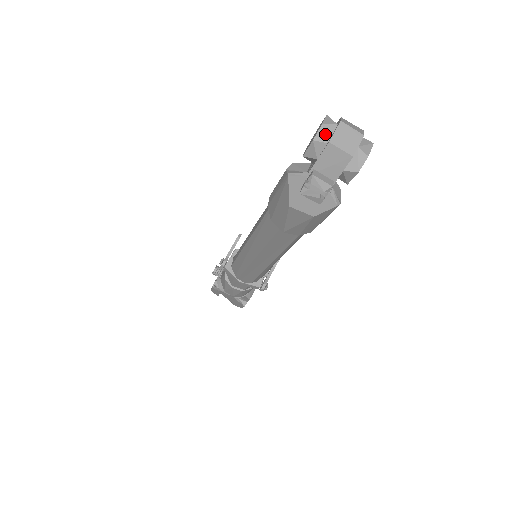
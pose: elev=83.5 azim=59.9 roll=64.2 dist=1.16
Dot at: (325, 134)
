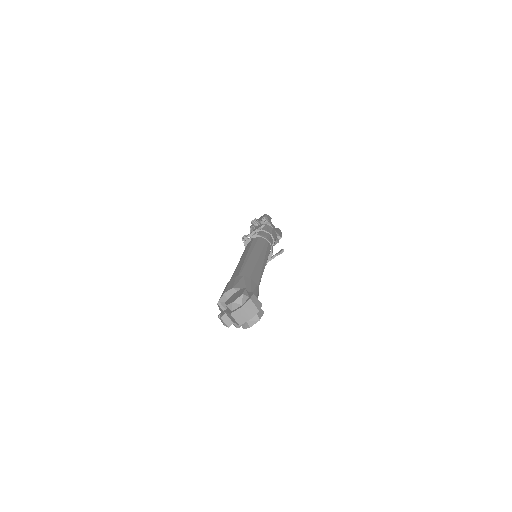
Dot at: (232, 307)
